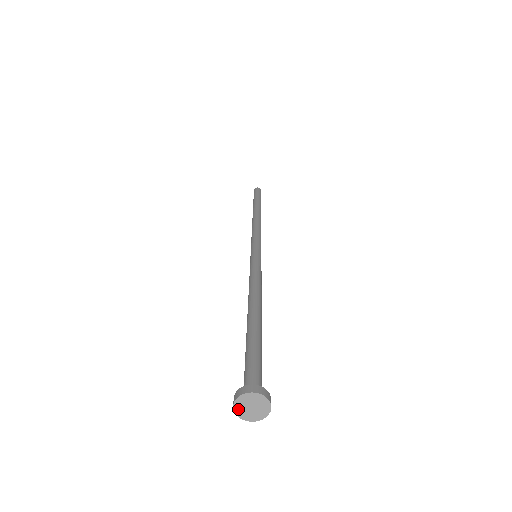
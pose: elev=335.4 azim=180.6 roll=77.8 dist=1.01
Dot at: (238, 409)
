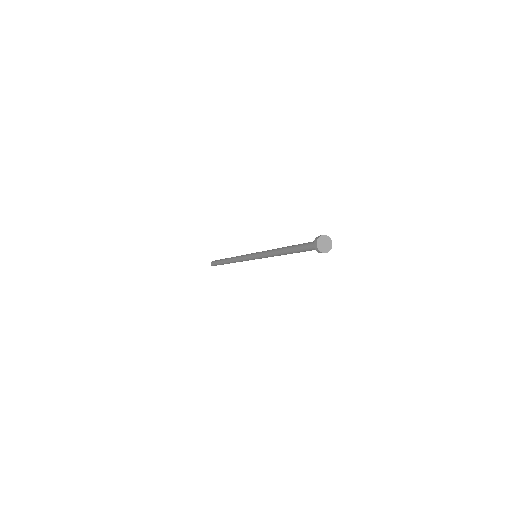
Dot at: (318, 243)
